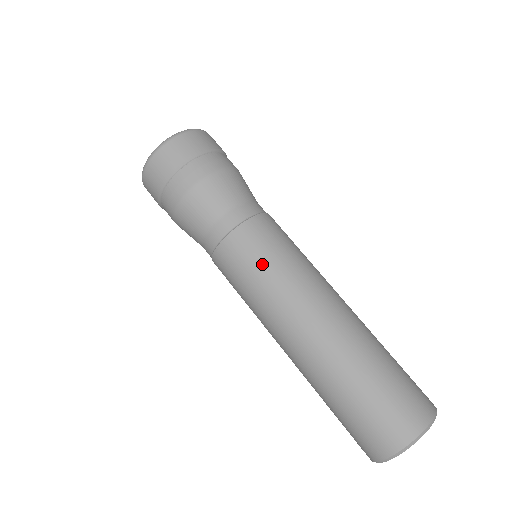
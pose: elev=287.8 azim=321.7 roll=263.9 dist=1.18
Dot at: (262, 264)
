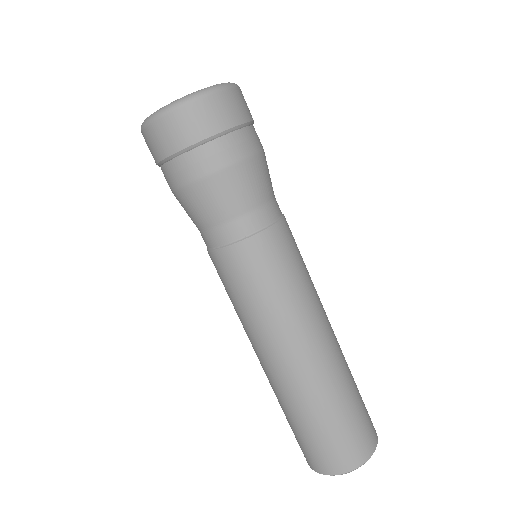
Dot at: (251, 292)
